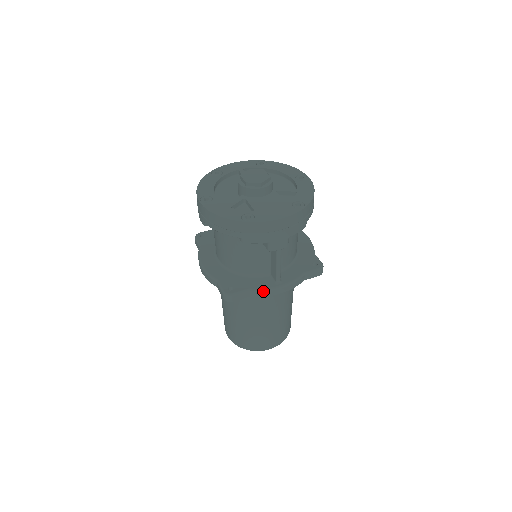
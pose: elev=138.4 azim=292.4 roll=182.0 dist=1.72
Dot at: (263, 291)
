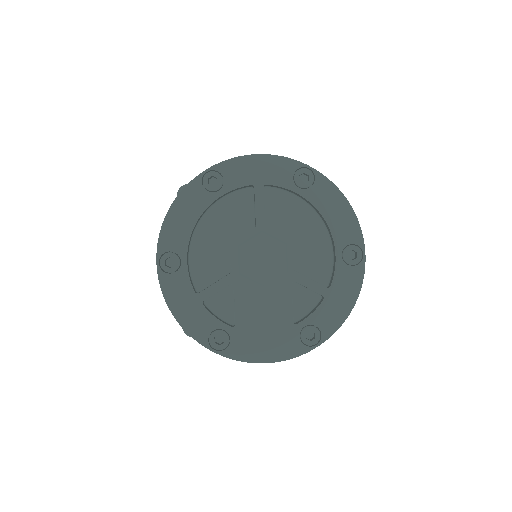
Dot at: occluded
